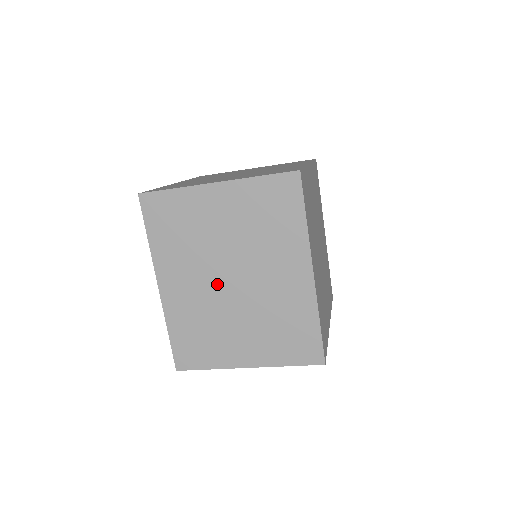
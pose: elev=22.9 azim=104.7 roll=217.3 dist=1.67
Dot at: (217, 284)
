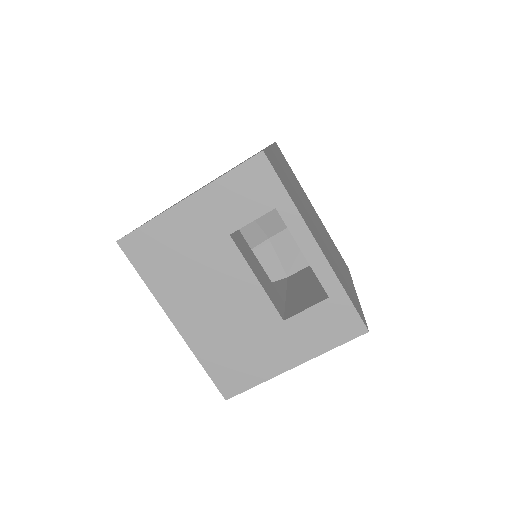
Dot at: occluded
